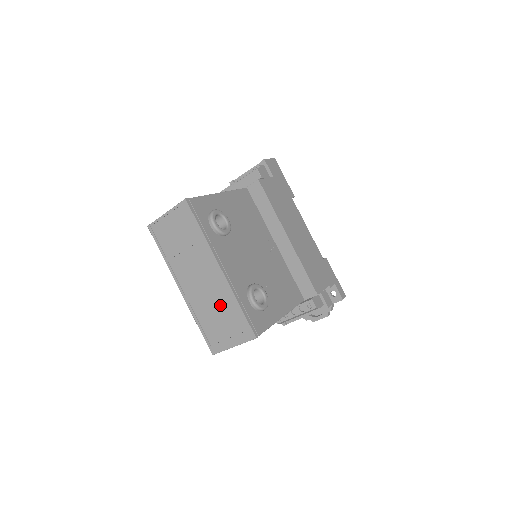
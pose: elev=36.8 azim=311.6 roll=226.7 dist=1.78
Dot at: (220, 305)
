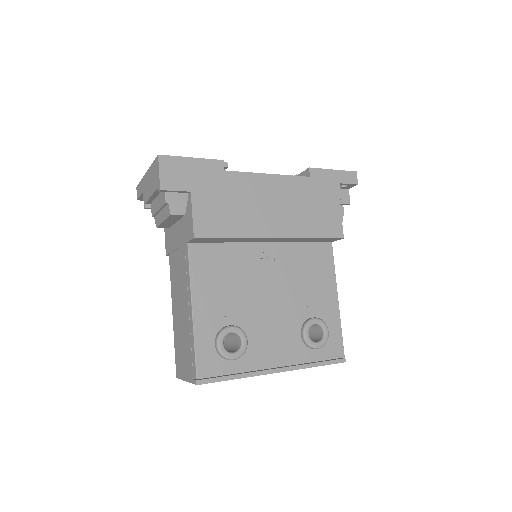
Dot at: occluded
